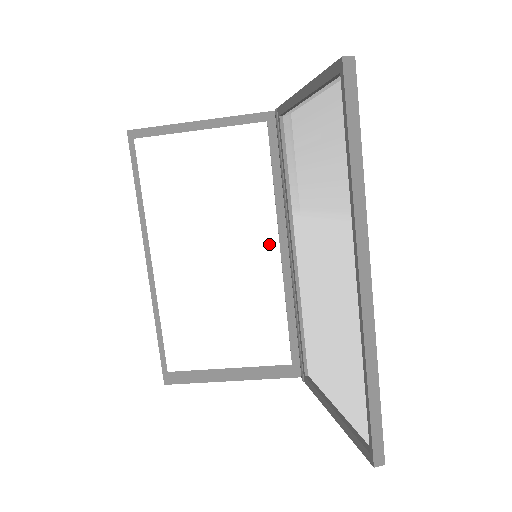
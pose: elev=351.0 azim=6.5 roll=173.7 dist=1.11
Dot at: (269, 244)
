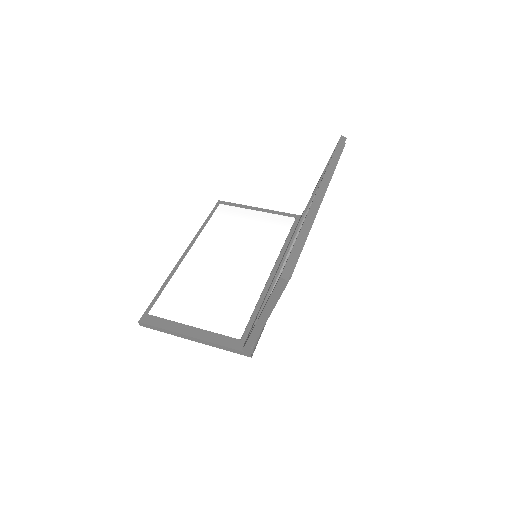
Dot at: (266, 267)
